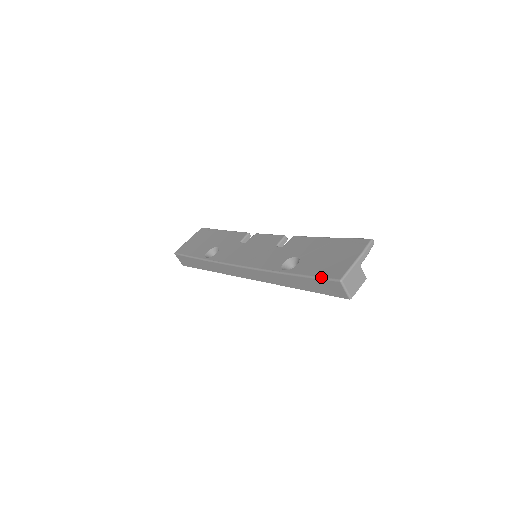
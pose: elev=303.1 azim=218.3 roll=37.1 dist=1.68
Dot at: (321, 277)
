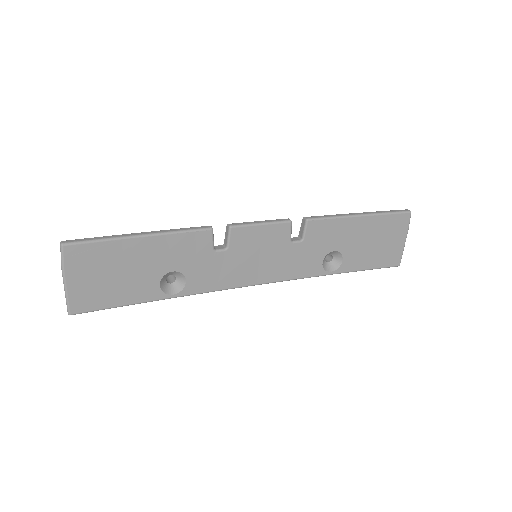
Dot at: (380, 268)
